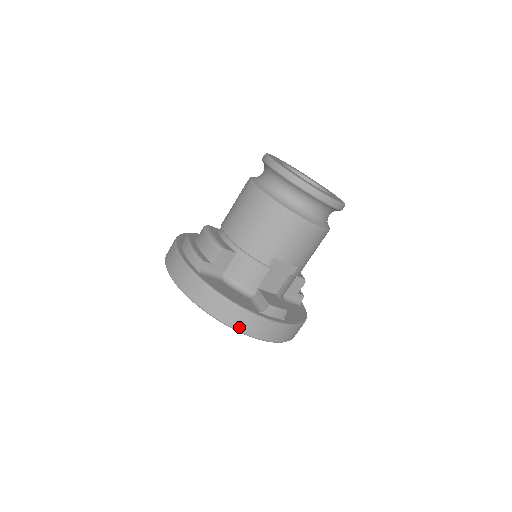
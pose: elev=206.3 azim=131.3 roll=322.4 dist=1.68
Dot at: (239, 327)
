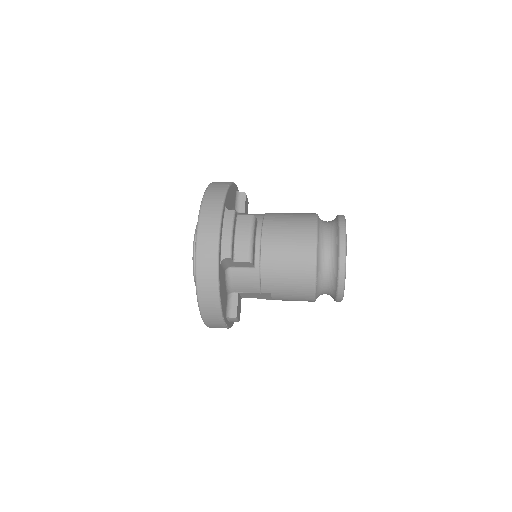
Dot at: (205, 316)
